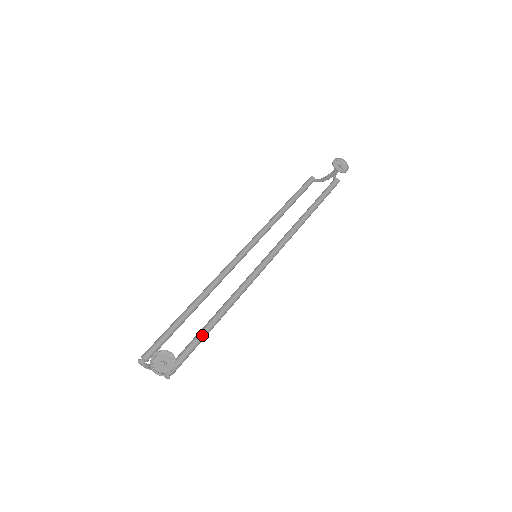
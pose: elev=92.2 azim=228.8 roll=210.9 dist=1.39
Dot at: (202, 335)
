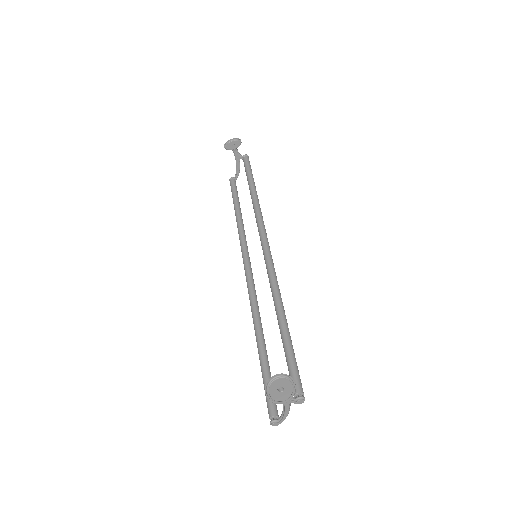
Dot at: (287, 341)
